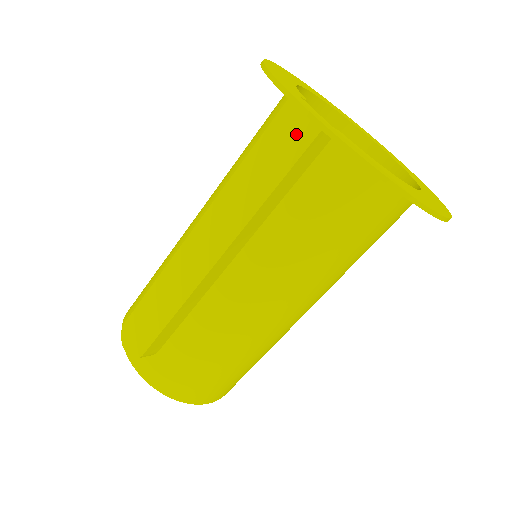
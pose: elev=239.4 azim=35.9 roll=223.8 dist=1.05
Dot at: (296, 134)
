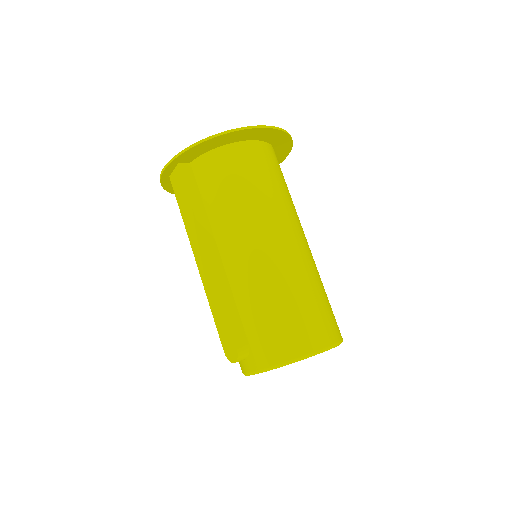
Dot at: (178, 179)
